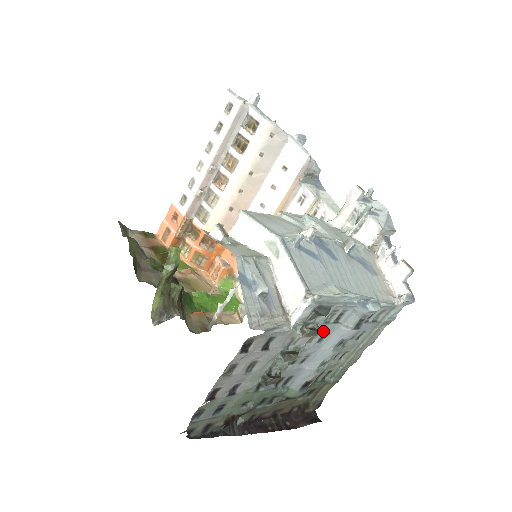
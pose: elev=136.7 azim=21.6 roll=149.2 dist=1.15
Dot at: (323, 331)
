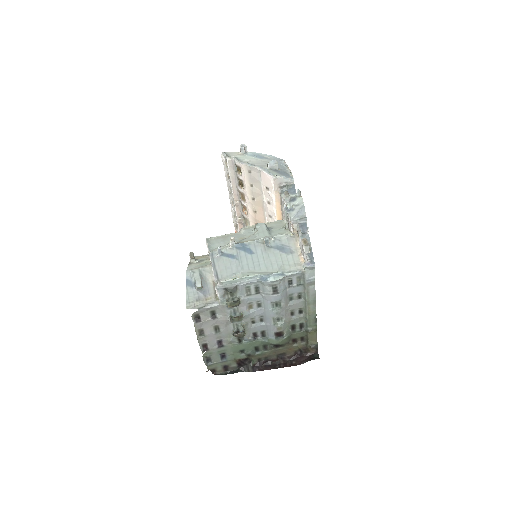
Dot at: (253, 300)
